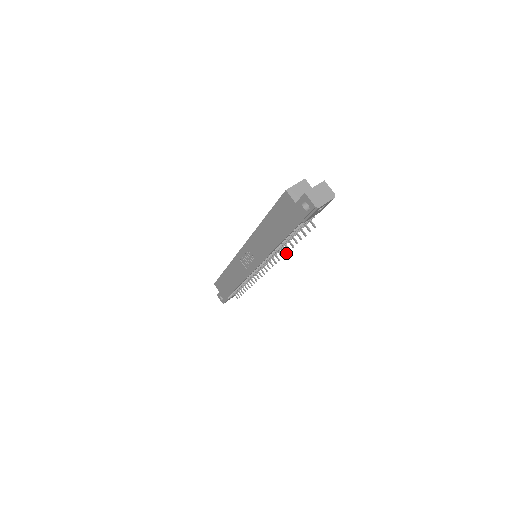
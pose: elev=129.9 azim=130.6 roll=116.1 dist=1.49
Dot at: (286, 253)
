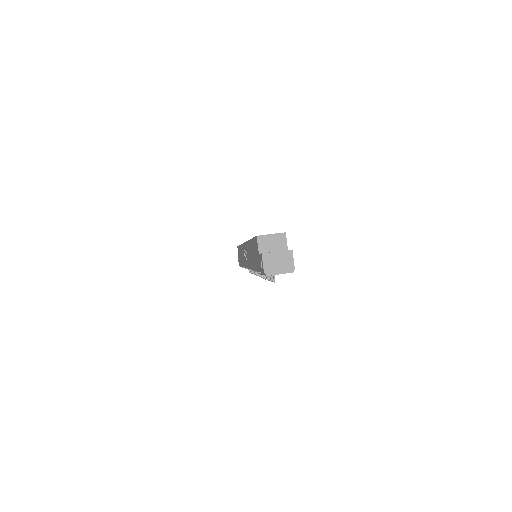
Dot at: occluded
